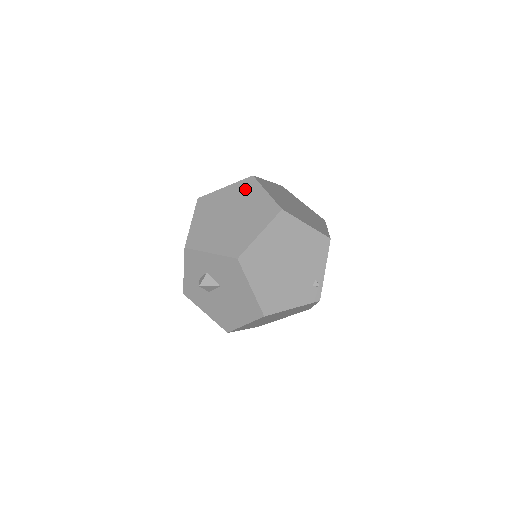
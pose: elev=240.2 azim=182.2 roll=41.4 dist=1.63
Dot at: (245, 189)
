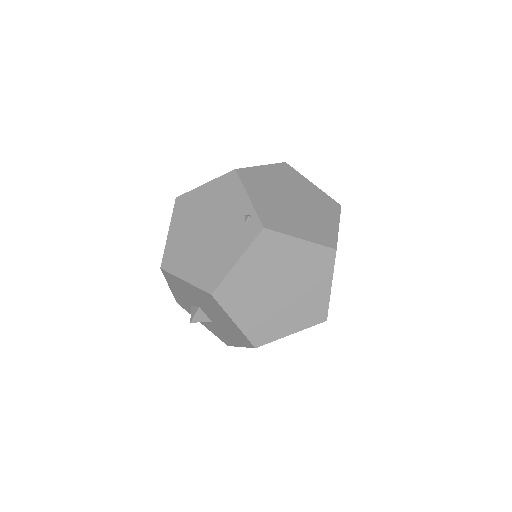
Dot at: occluded
